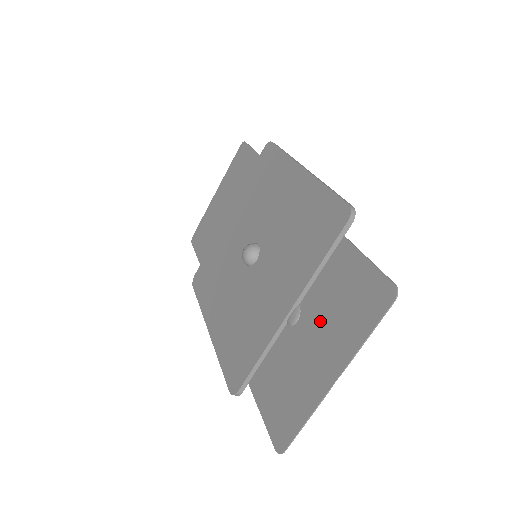
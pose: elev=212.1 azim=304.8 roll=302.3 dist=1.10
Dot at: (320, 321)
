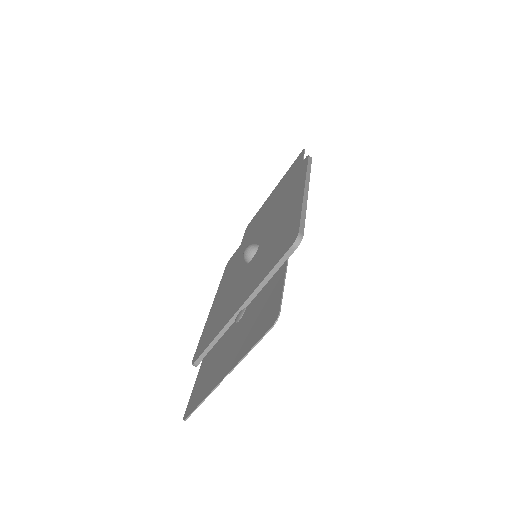
Dot at: (244, 326)
